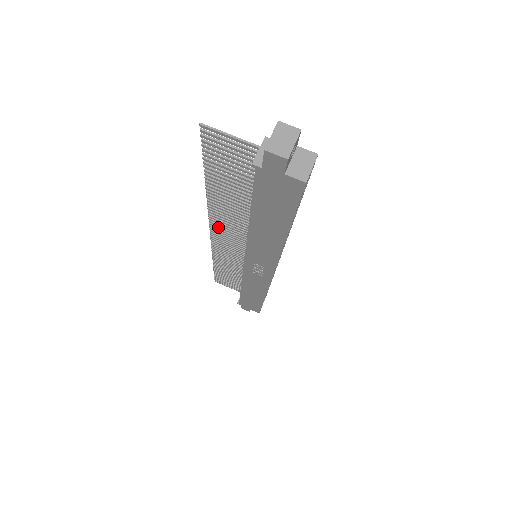
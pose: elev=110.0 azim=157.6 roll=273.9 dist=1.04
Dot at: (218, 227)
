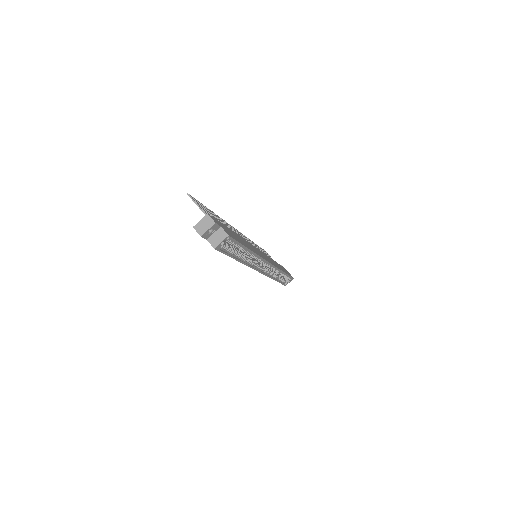
Dot at: (235, 230)
